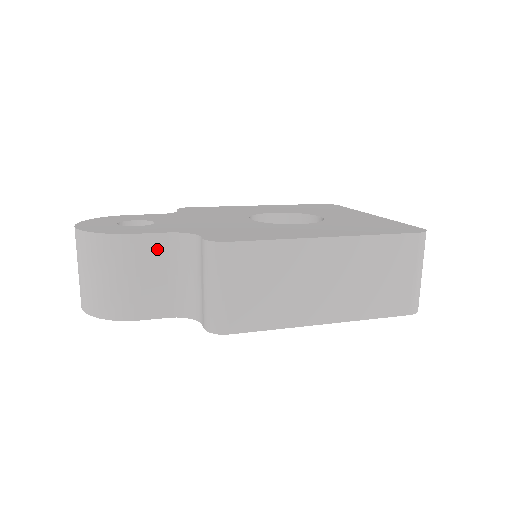
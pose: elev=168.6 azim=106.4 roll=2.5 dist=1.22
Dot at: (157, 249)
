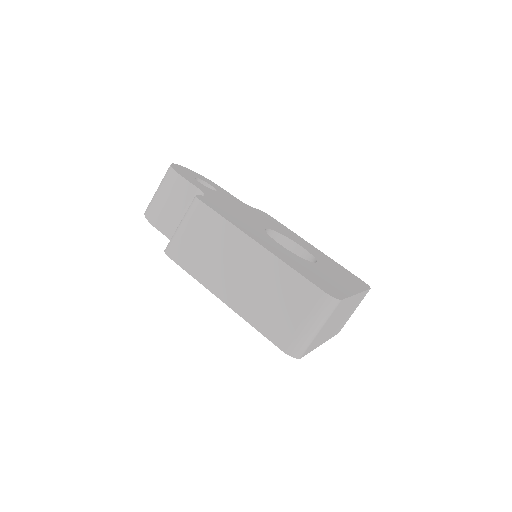
Dot at: (187, 193)
